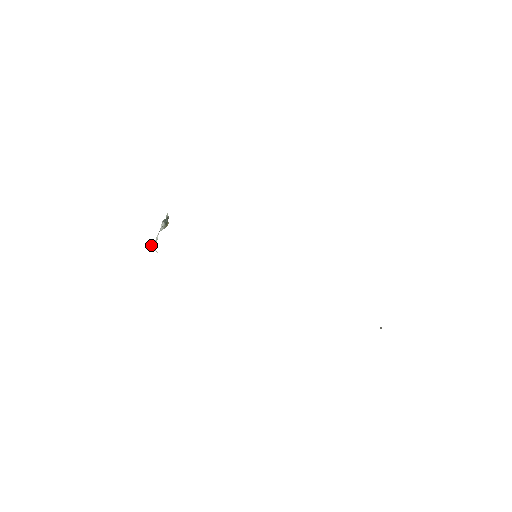
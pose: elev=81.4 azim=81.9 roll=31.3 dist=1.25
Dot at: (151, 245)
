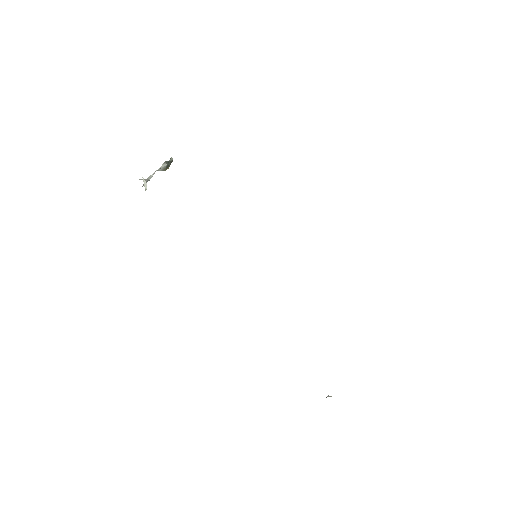
Dot at: occluded
